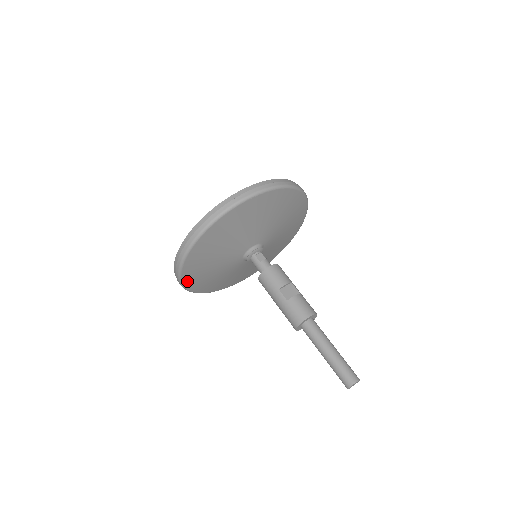
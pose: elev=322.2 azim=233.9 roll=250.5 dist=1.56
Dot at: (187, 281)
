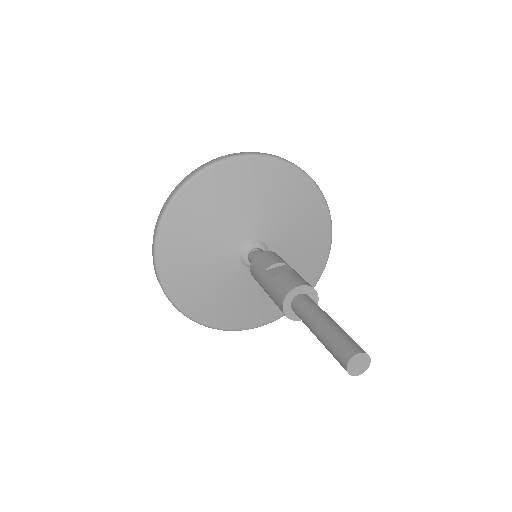
Dot at: (175, 294)
